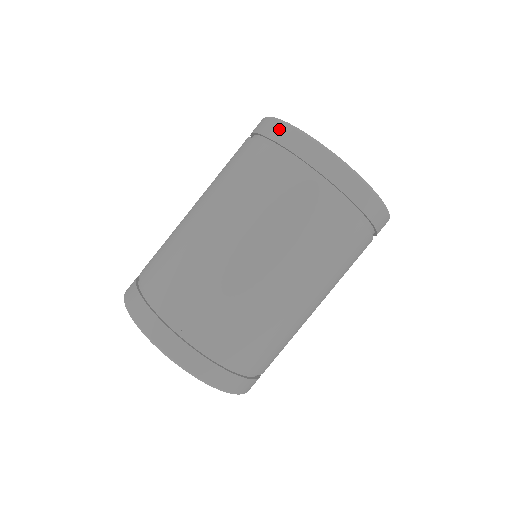
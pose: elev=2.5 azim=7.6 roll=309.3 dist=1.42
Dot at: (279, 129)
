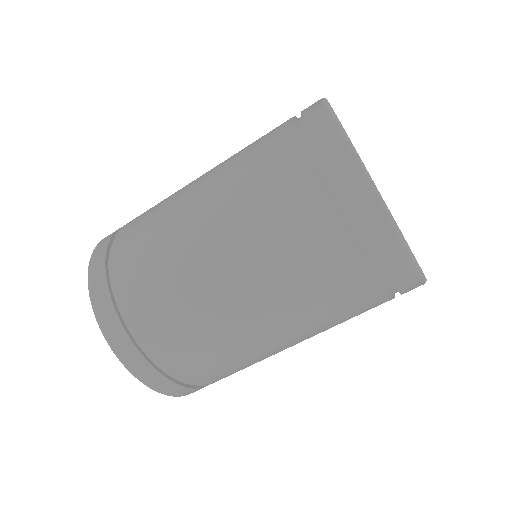
Dot at: occluded
